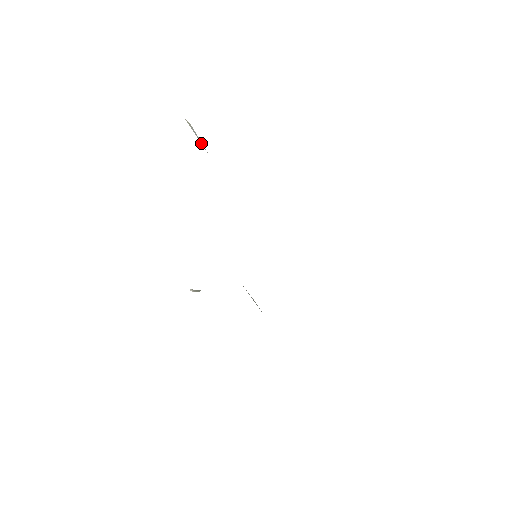
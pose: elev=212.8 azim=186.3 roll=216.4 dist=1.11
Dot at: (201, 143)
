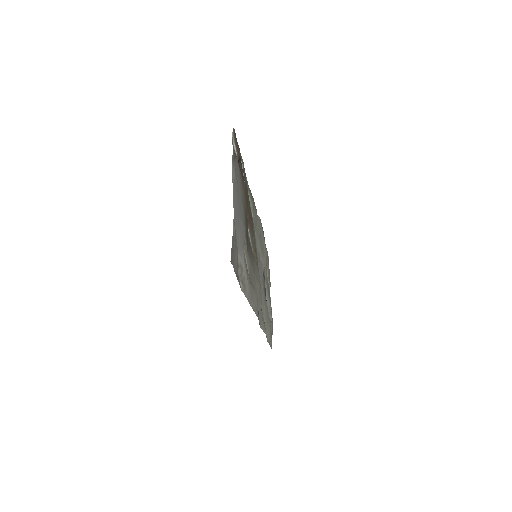
Dot at: occluded
